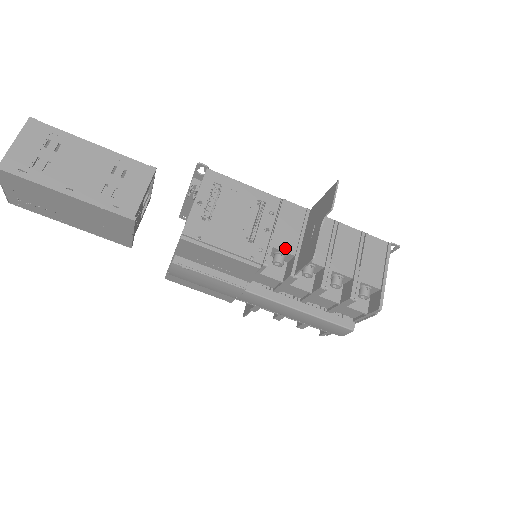
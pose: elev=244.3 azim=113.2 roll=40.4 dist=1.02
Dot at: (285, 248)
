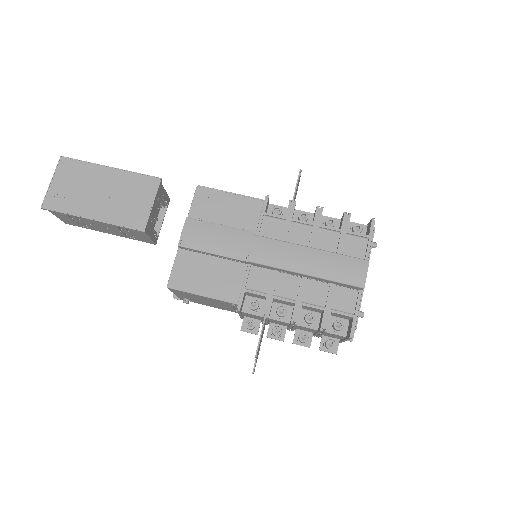
Dot at: occluded
